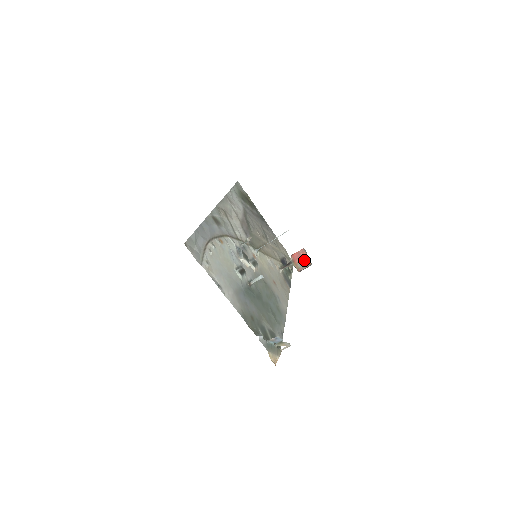
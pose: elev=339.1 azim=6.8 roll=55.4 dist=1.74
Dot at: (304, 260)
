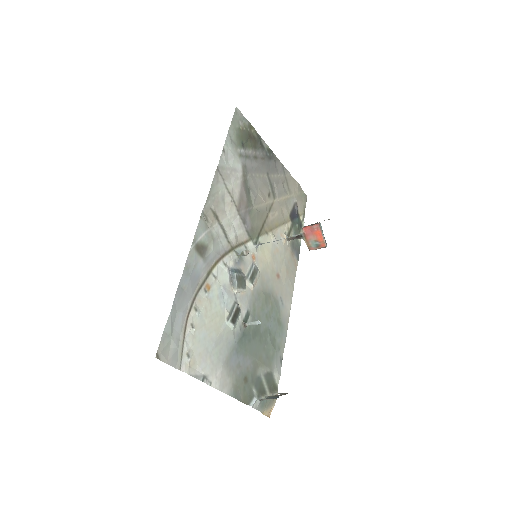
Dot at: (318, 239)
